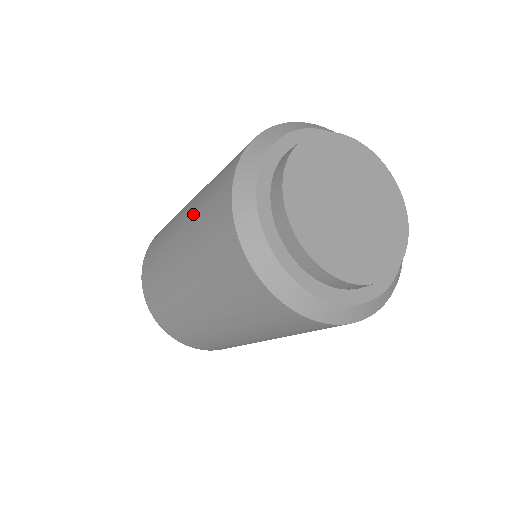
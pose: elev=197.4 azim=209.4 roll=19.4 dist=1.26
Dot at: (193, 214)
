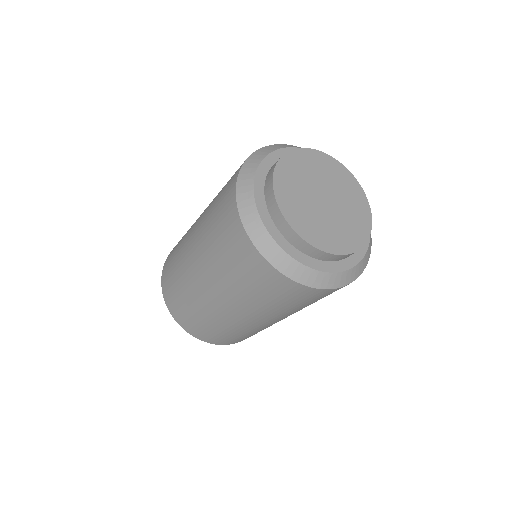
Dot at: (209, 256)
